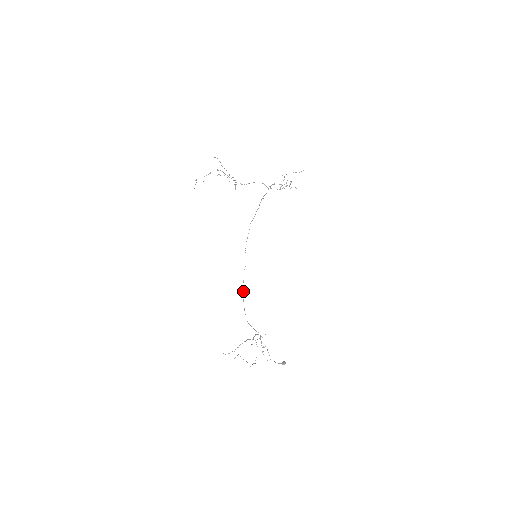
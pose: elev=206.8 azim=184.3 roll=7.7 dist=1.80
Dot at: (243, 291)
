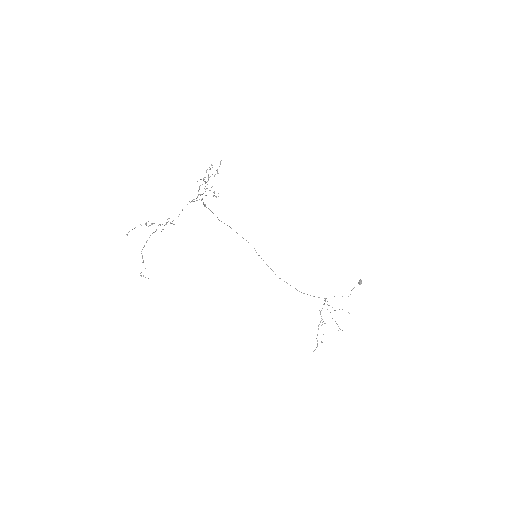
Dot at: occluded
